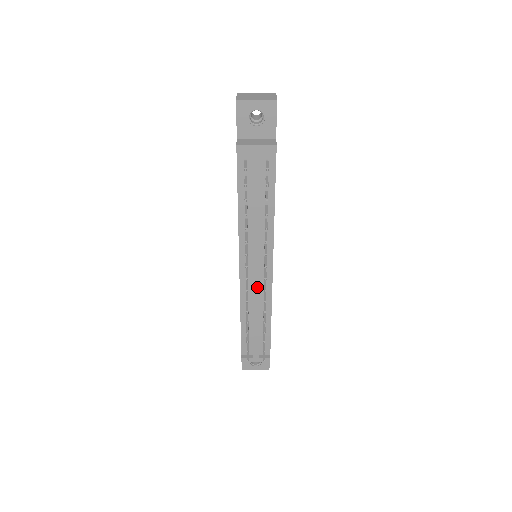
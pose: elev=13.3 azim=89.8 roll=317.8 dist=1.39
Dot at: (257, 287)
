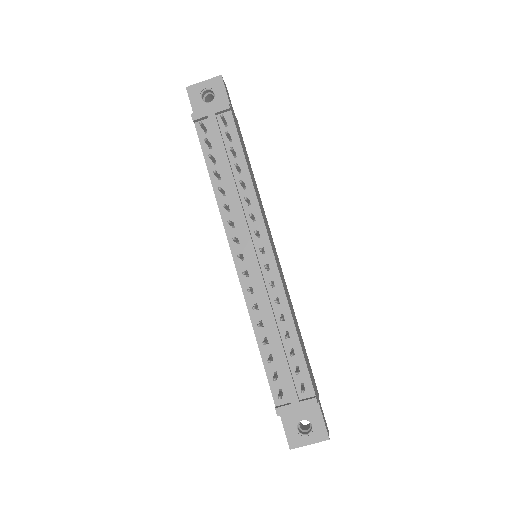
Dot at: (260, 277)
